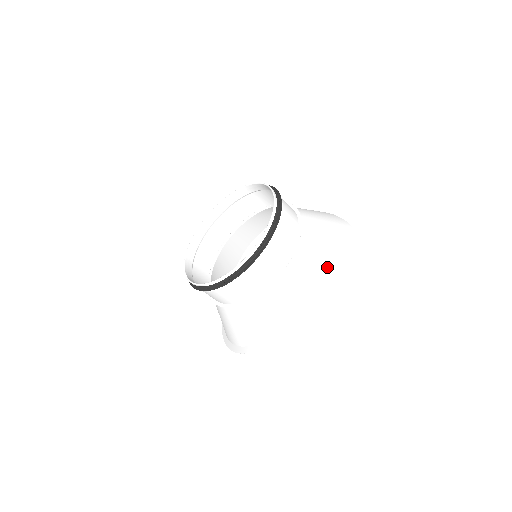
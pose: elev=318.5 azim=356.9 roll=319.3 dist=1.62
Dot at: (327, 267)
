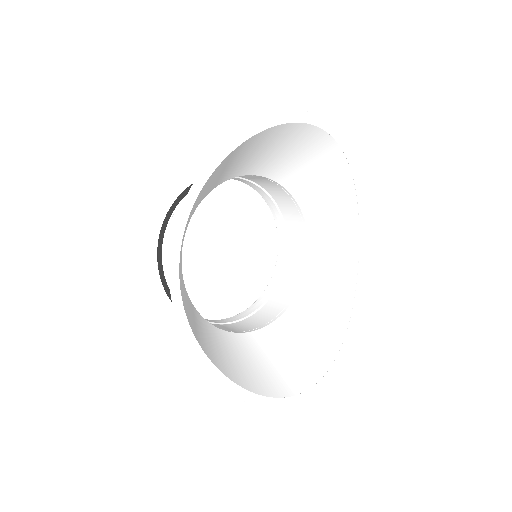
Dot at: (224, 167)
